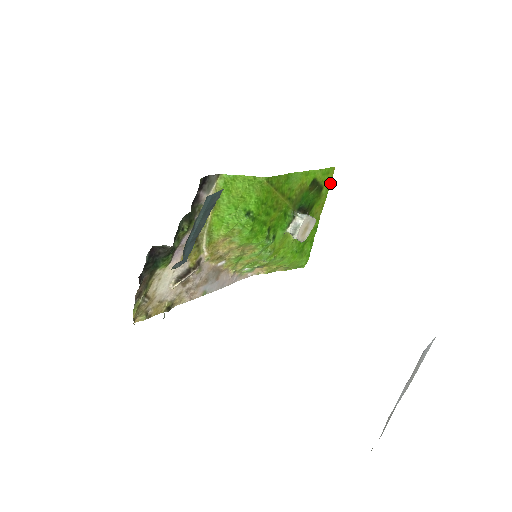
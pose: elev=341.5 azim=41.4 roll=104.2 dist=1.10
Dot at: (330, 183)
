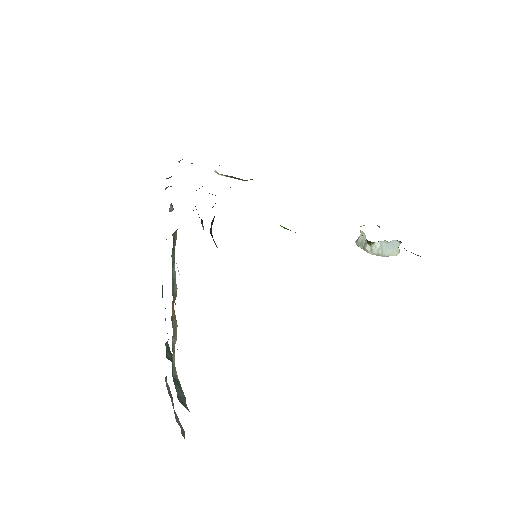
Dot at: occluded
